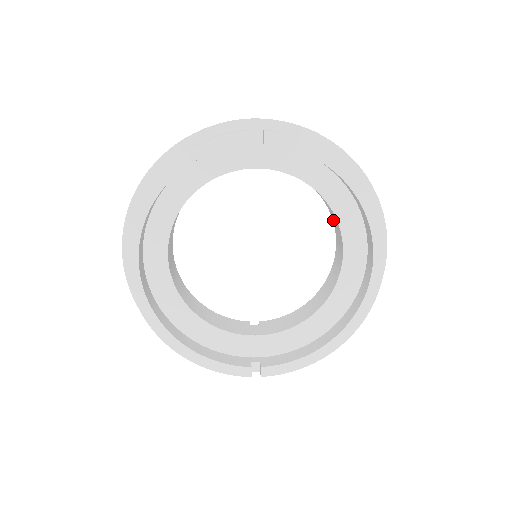
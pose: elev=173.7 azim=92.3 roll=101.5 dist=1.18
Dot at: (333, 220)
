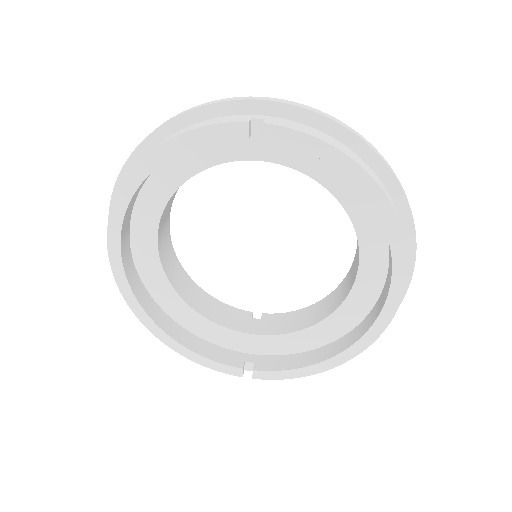
Dot at: occluded
